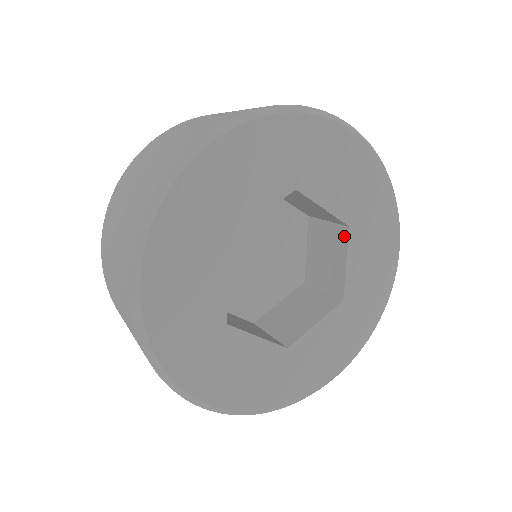
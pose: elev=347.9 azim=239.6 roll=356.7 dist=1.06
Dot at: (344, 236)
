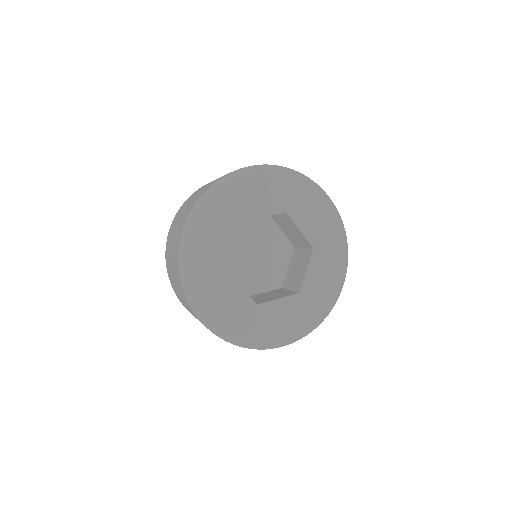
Dot at: (309, 254)
